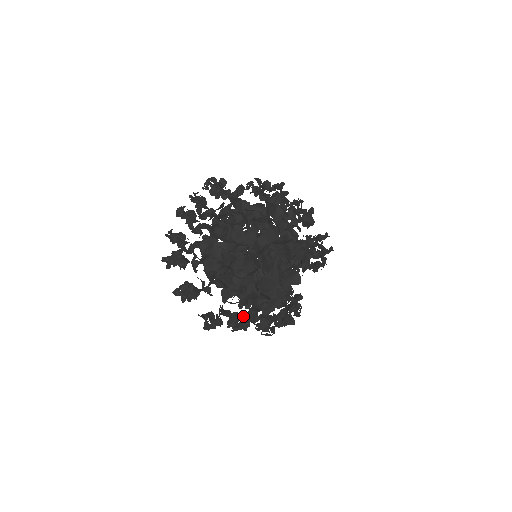
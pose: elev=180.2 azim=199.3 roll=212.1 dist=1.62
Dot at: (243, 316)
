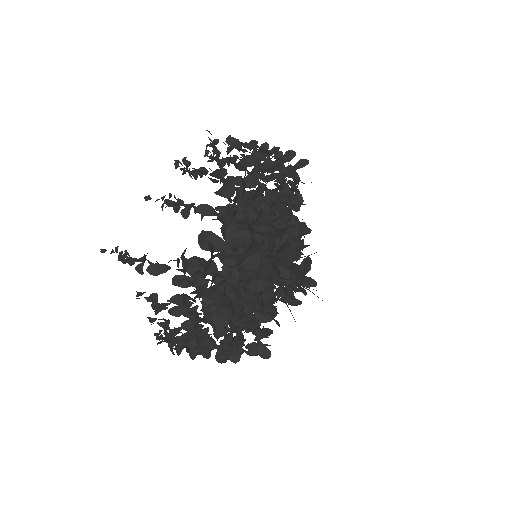
Dot at: (285, 299)
